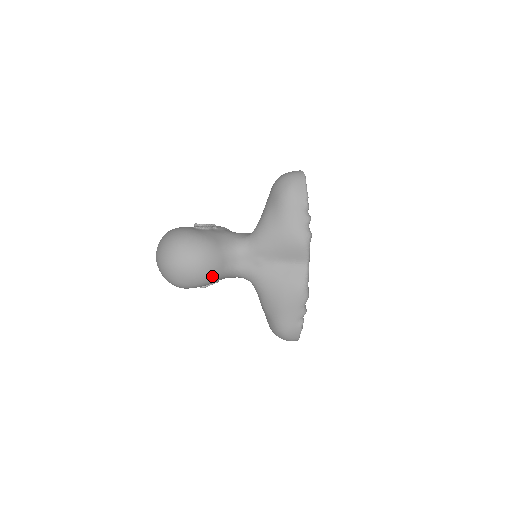
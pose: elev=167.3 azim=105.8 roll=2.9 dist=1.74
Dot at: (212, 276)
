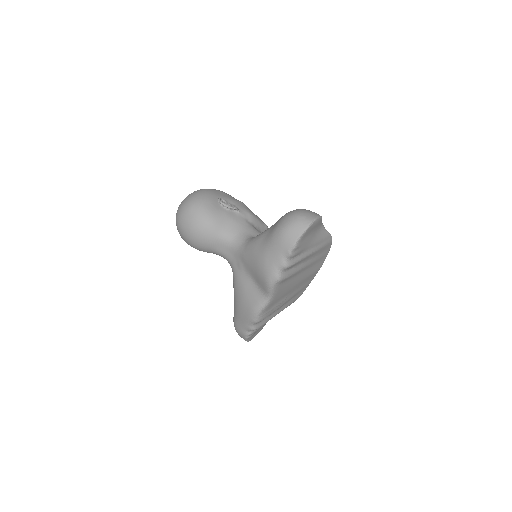
Dot at: (201, 248)
